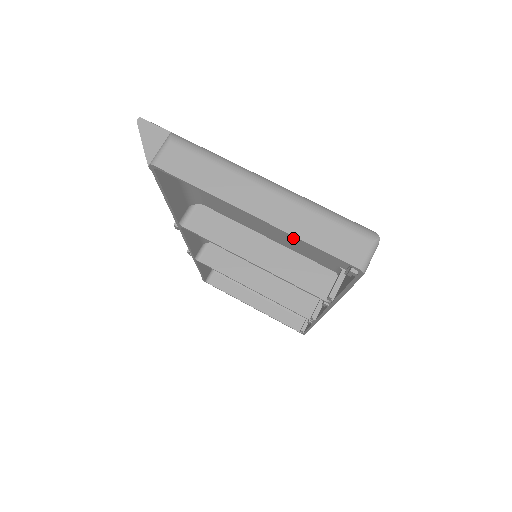
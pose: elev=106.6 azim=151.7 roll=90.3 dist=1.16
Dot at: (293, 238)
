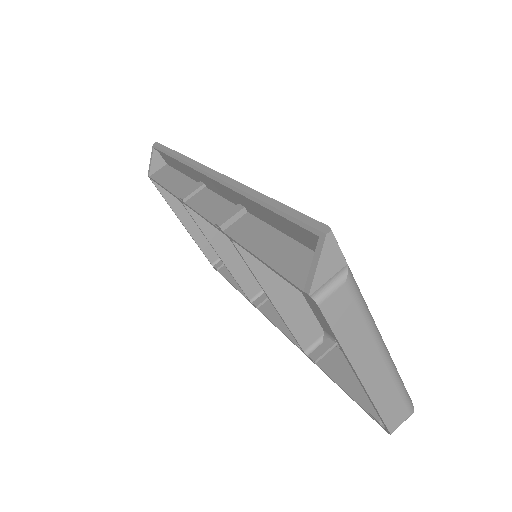
Dot at: occluded
